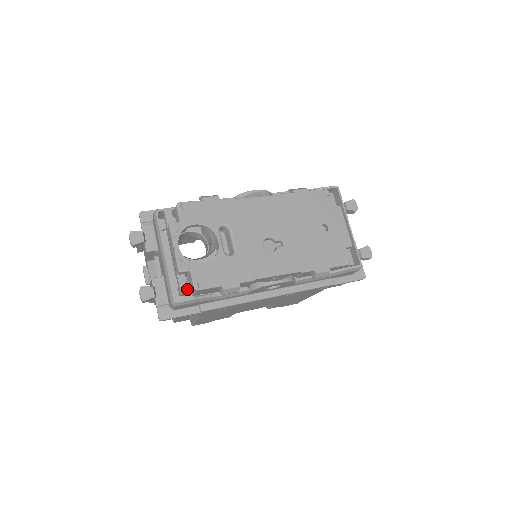
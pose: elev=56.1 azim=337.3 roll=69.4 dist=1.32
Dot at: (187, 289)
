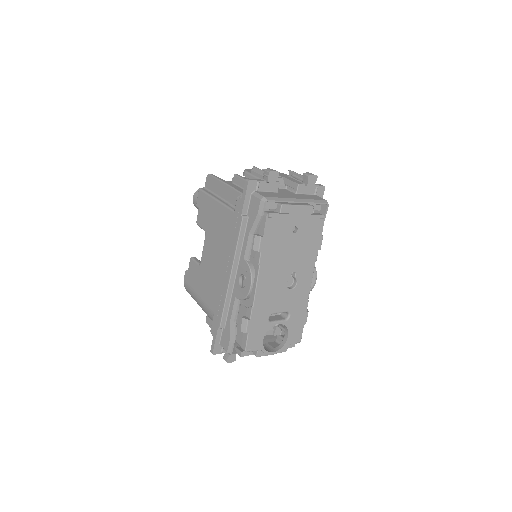
Dot at: occluded
